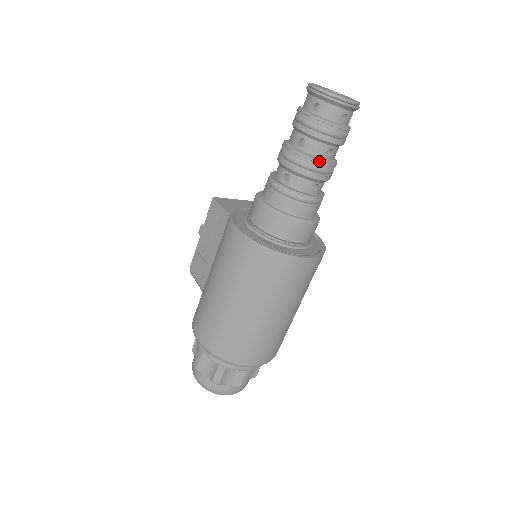
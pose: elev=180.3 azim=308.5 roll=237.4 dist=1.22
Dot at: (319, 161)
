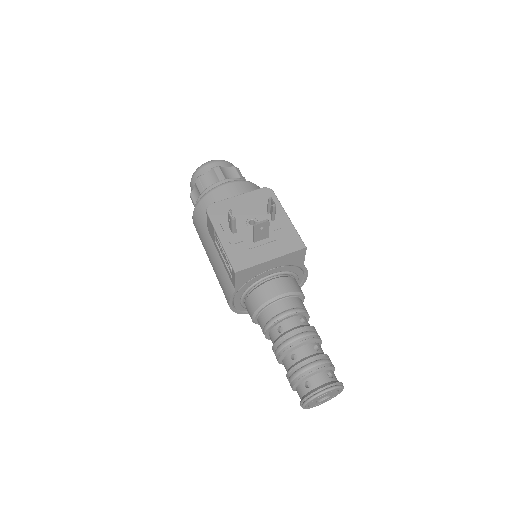
Dot at: occluded
